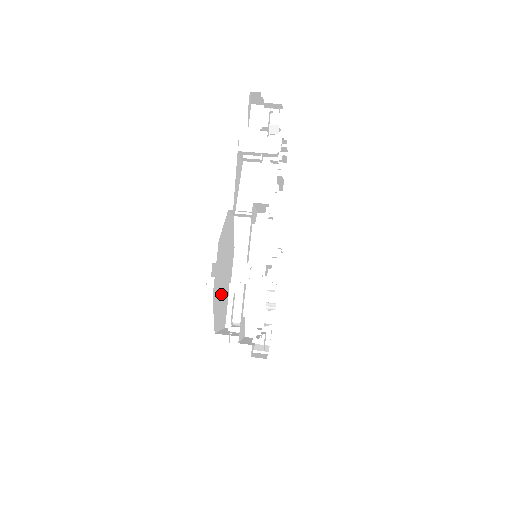
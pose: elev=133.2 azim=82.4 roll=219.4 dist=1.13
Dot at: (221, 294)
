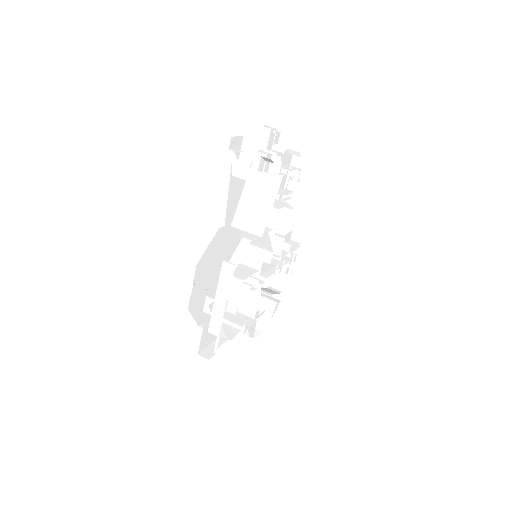
Dot at: occluded
